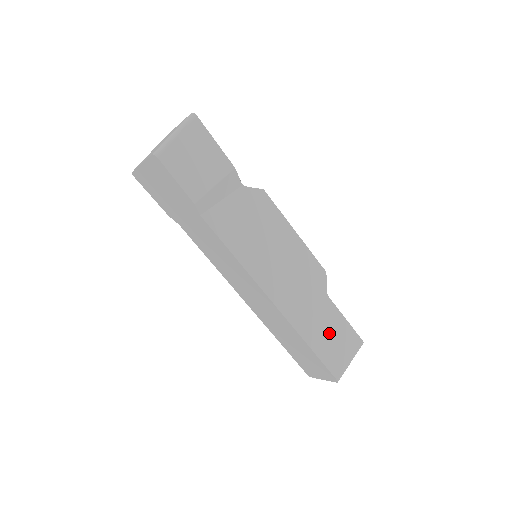
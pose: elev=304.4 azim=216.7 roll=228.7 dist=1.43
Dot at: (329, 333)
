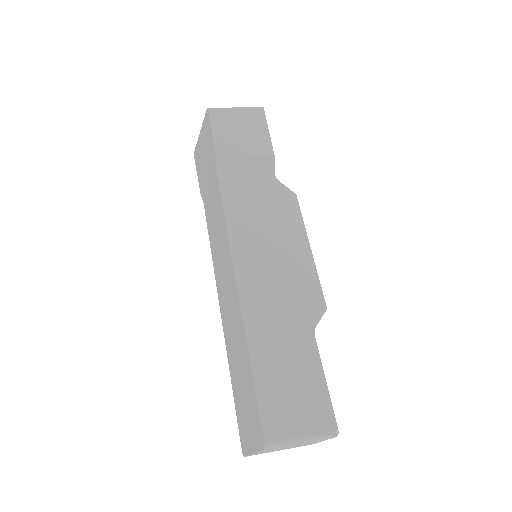
Dot at: (290, 373)
